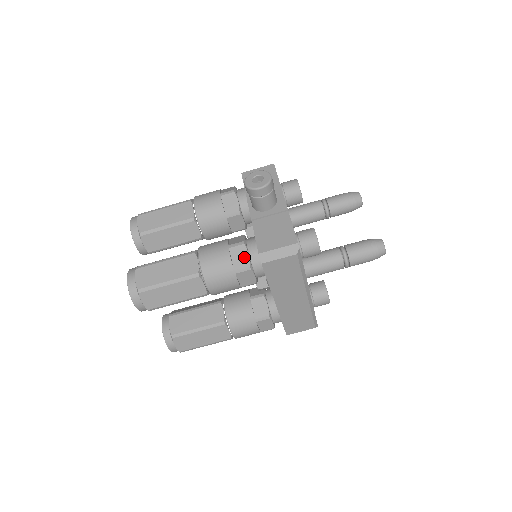
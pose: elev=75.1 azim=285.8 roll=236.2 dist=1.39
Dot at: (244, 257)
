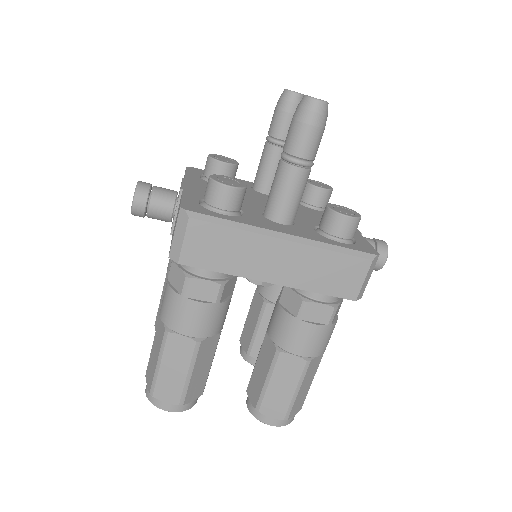
Dot at: (178, 274)
